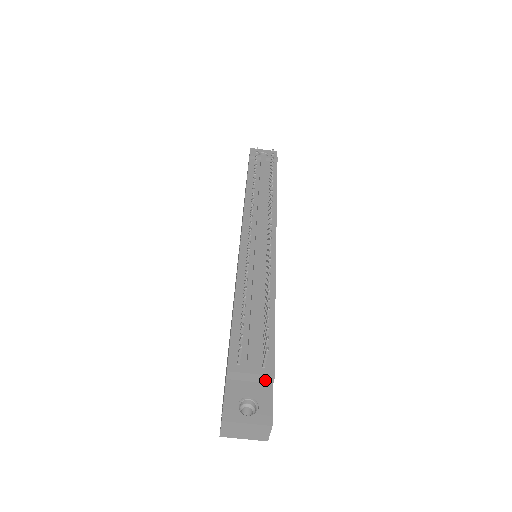
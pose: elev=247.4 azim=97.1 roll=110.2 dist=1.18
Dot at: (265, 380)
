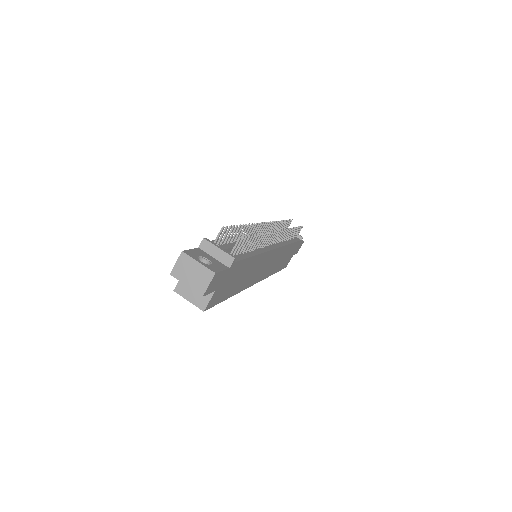
Dot at: (226, 261)
